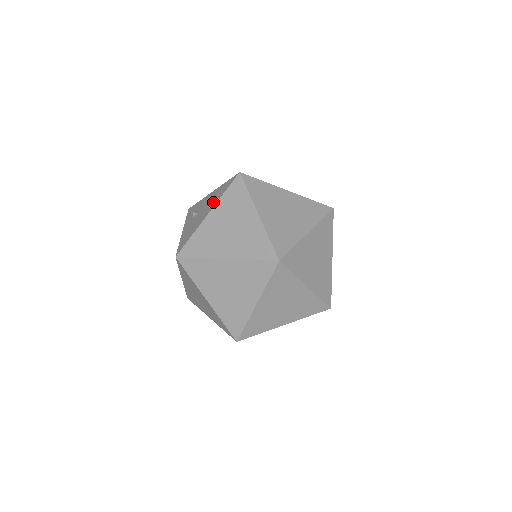
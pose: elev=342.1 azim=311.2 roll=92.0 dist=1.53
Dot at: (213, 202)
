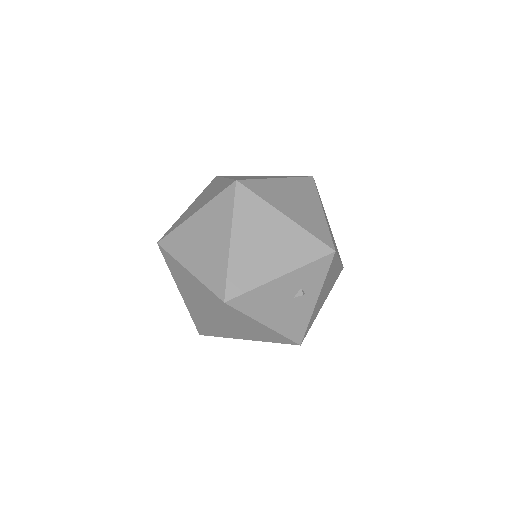
Dot at: occluded
